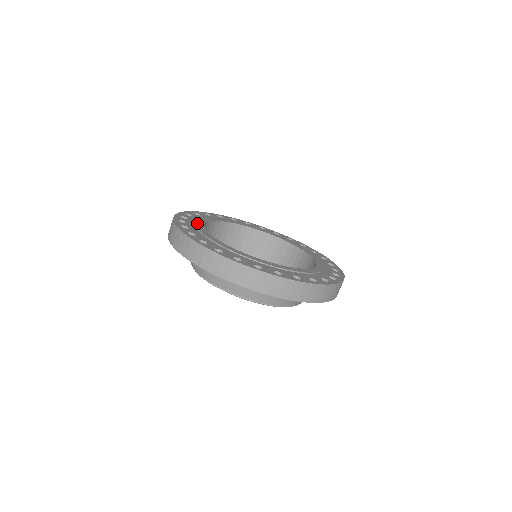
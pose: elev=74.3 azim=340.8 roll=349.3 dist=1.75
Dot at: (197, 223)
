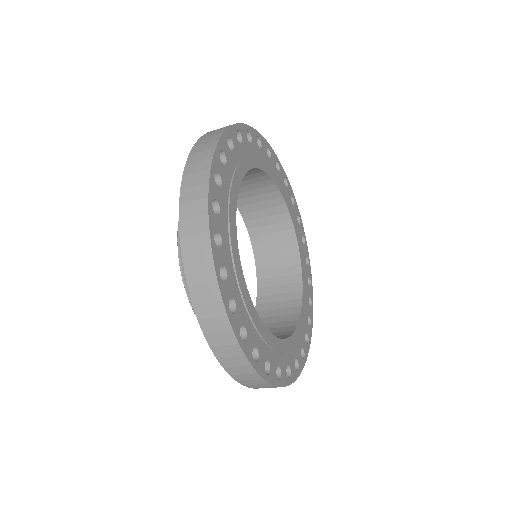
Dot at: (233, 188)
